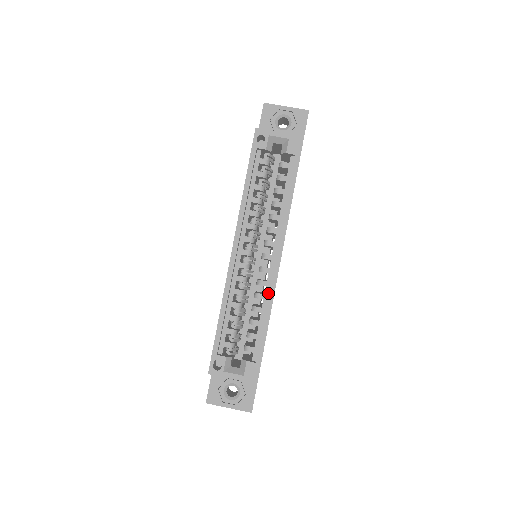
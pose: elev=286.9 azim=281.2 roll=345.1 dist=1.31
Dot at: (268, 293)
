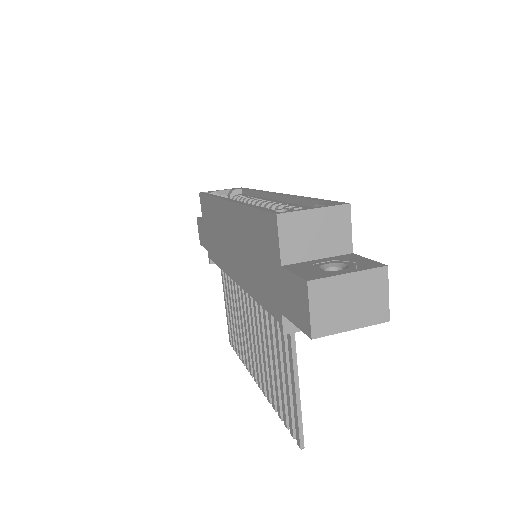
Dot at: (288, 203)
